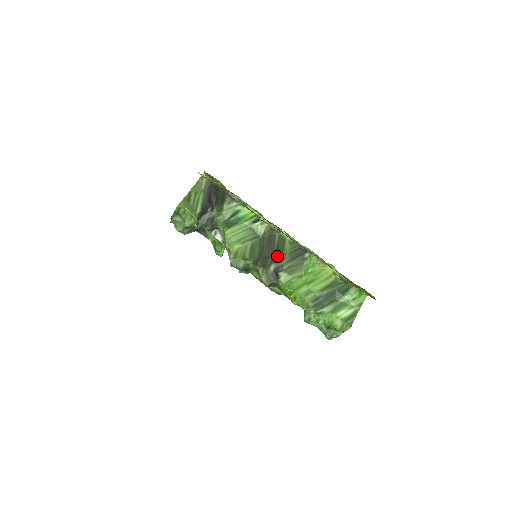
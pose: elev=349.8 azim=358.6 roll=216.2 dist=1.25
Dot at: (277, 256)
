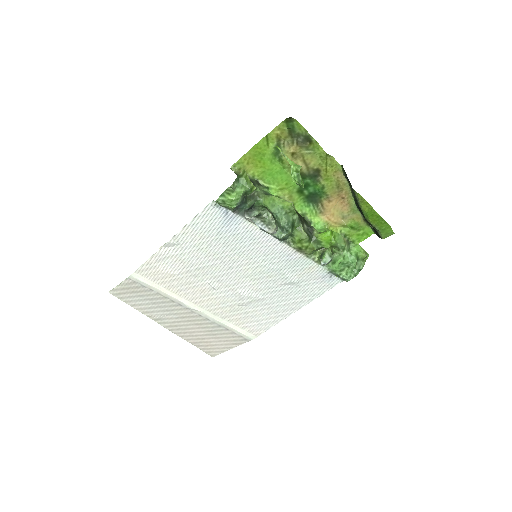
Dot at: occluded
